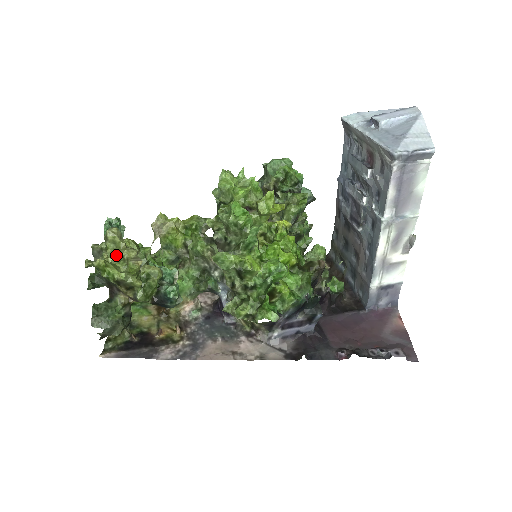
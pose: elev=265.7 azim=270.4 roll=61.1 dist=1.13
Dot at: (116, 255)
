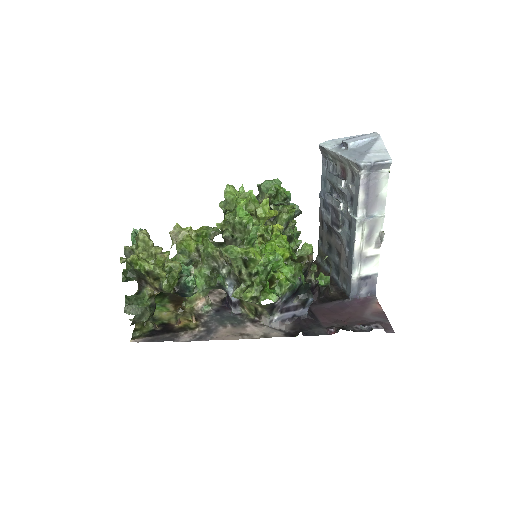
Dot at: (145, 252)
